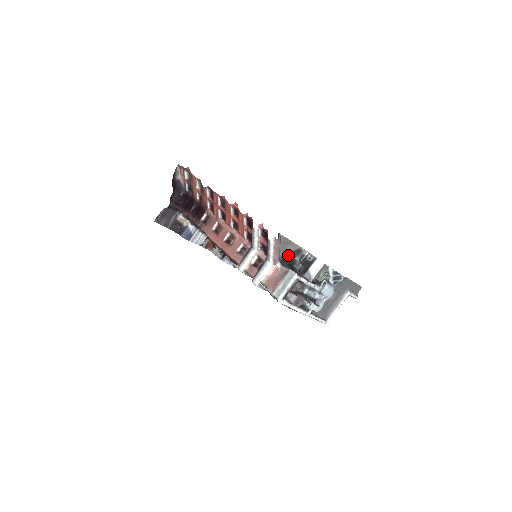
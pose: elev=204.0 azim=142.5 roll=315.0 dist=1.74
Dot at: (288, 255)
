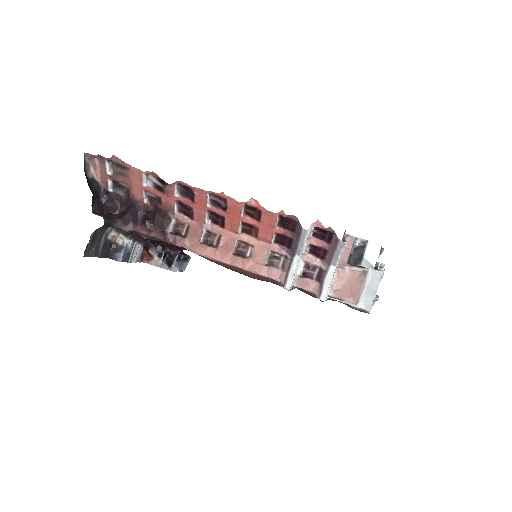
Dot at: occluded
